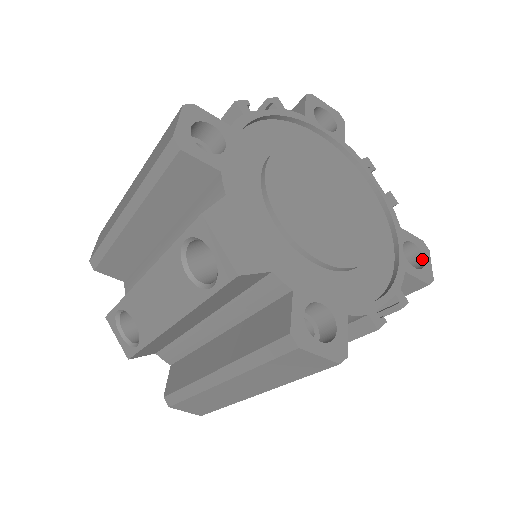
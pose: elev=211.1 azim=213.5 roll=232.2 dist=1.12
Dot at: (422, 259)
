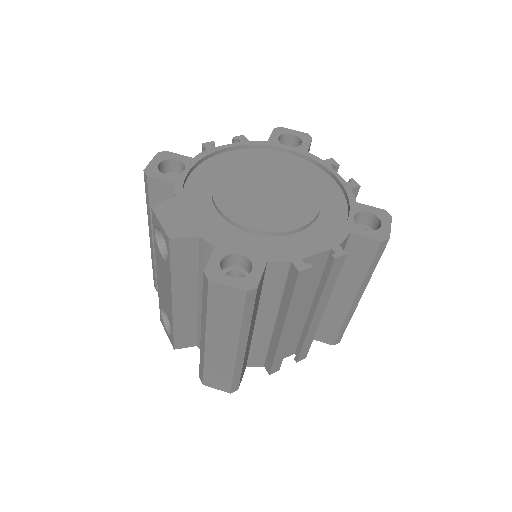
Dot at: (380, 224)
